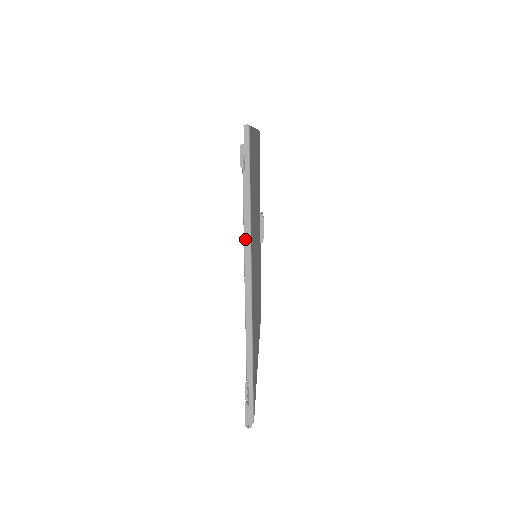
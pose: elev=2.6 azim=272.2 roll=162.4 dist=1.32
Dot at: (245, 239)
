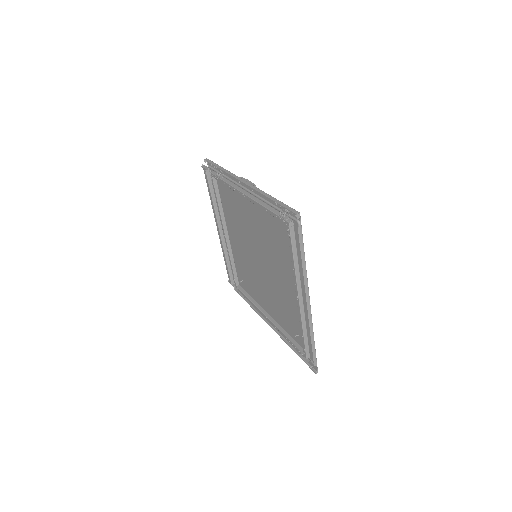
Dot at: occluded
